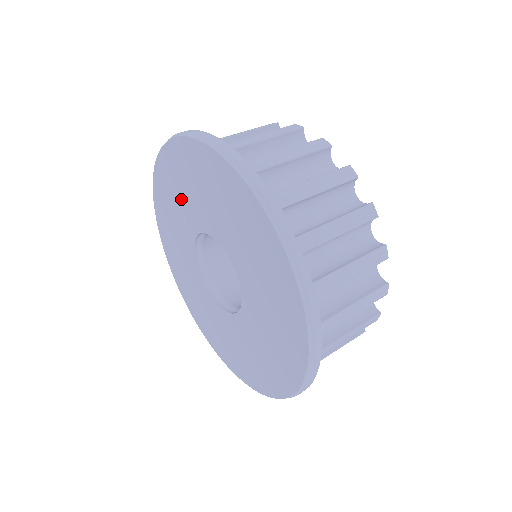
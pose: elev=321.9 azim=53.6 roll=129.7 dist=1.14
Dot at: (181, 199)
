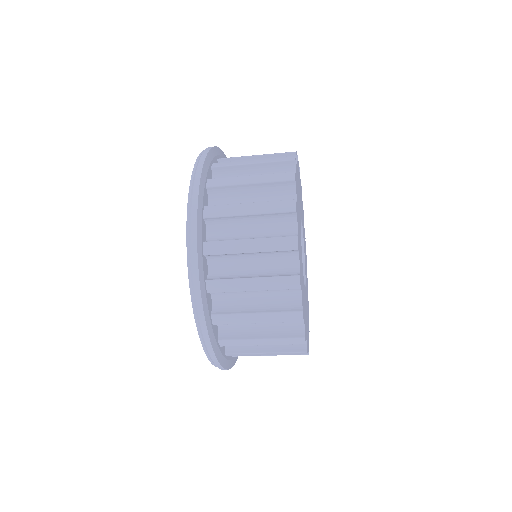
Dot at: occluded
